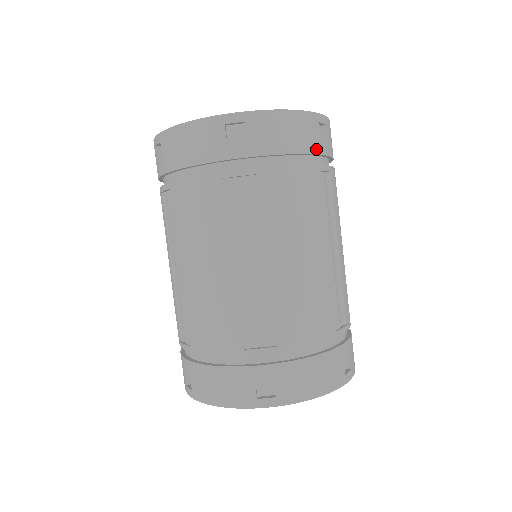
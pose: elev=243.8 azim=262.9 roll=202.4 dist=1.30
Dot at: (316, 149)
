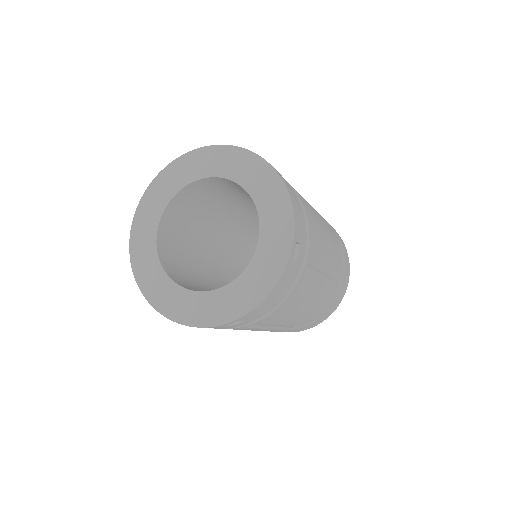
Dot at: (297, 272)
